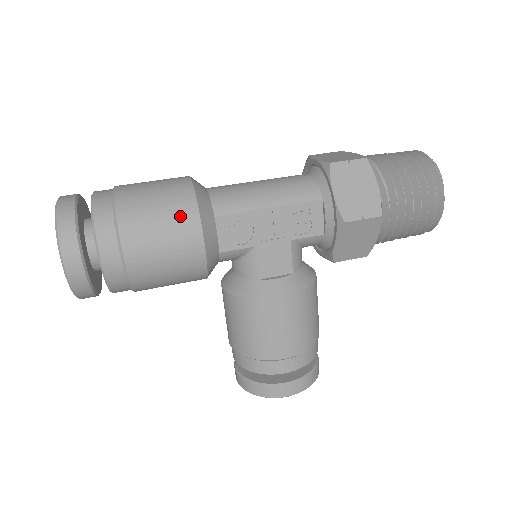
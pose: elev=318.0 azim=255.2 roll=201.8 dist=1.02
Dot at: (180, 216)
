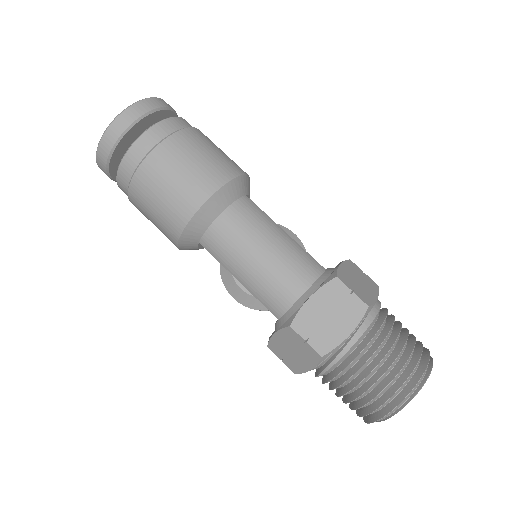
Dot at: (166, 228)
